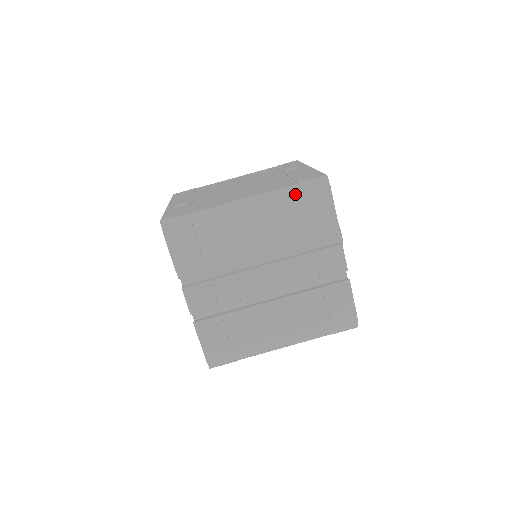
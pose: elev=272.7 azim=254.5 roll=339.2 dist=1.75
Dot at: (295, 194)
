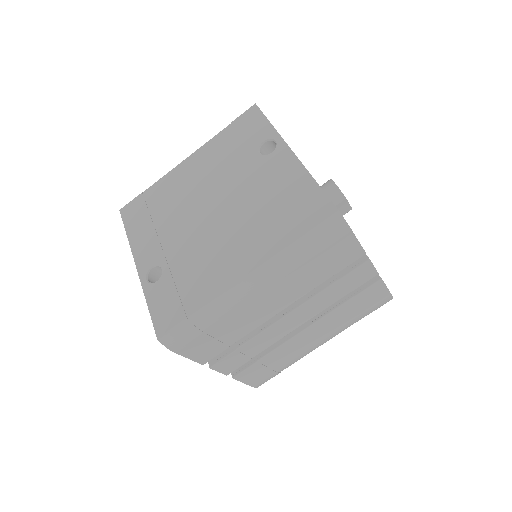
Dot at: (305, 248)
